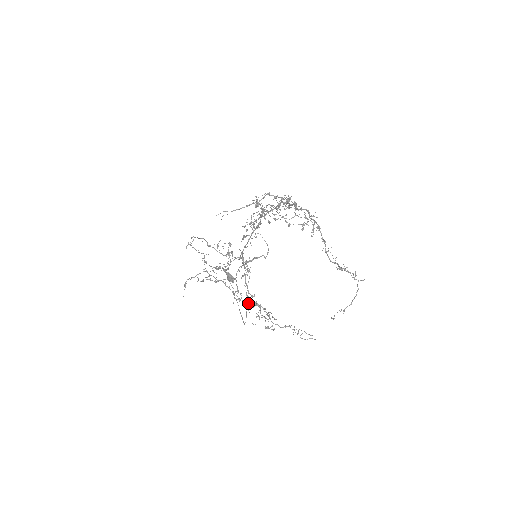
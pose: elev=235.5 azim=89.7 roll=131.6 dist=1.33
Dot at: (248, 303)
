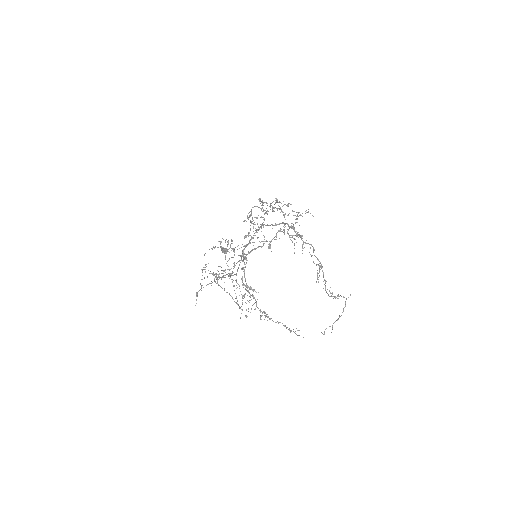
Dot at: (247, 300)
